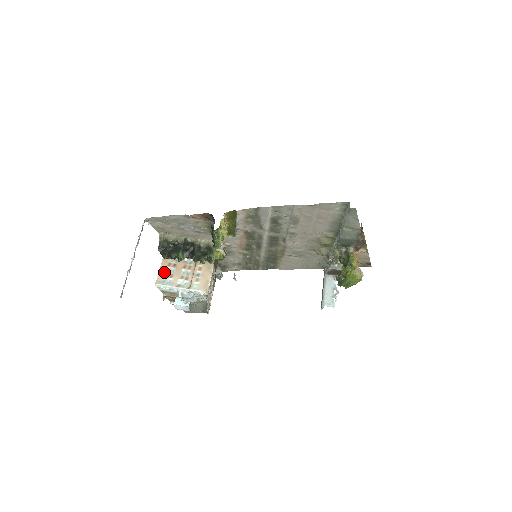
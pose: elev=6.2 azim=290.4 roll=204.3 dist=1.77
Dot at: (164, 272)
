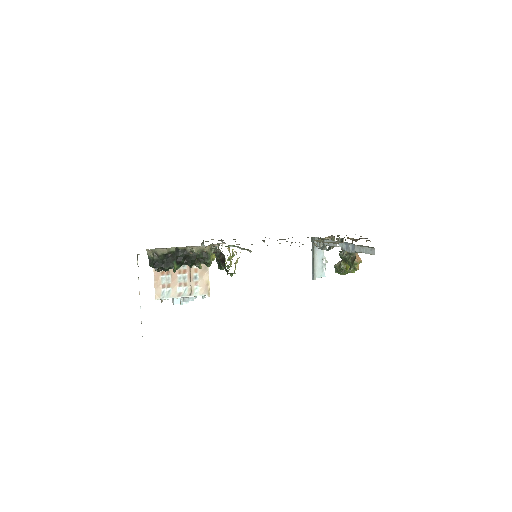
Dot at: (160, 283)
